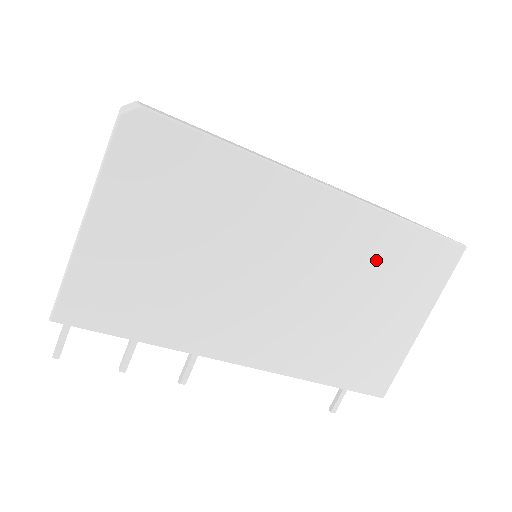
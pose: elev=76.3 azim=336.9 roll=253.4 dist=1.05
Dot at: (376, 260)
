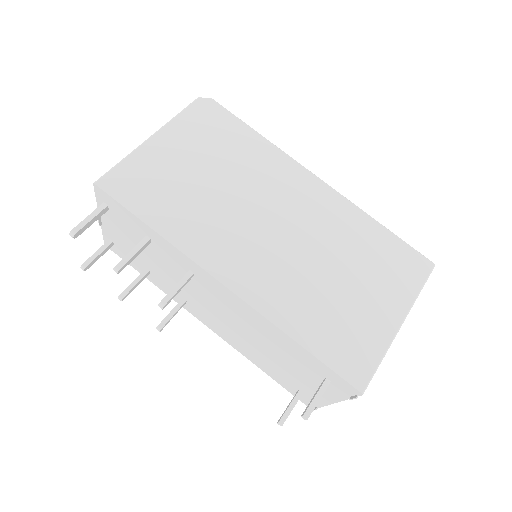
Dot at: (355, 243)
